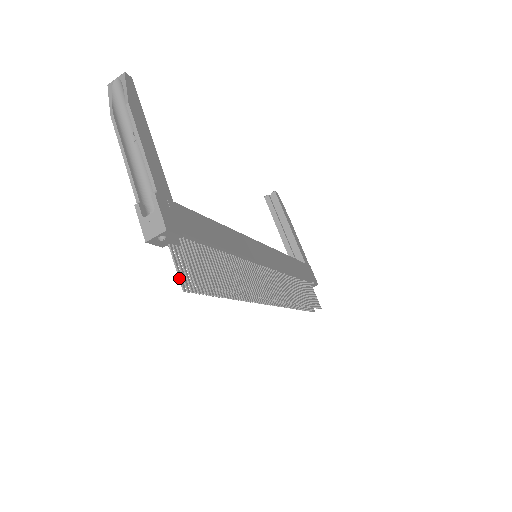
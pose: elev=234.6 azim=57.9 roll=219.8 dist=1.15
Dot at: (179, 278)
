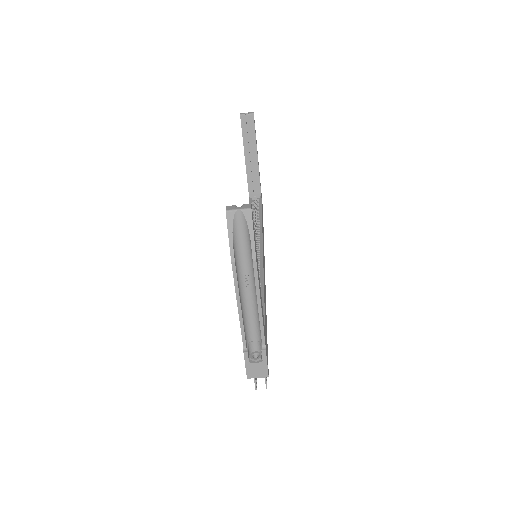
Dot at: (255, 382)
